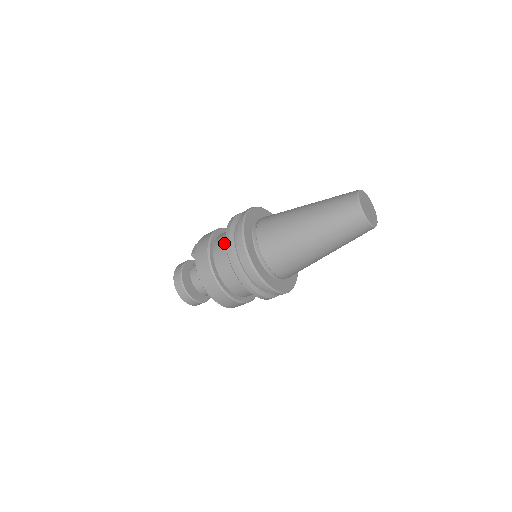
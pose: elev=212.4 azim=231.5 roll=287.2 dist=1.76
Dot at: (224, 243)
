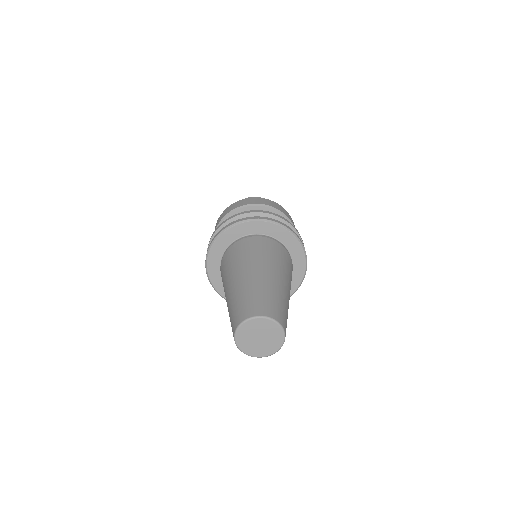
Dot at: occluded
